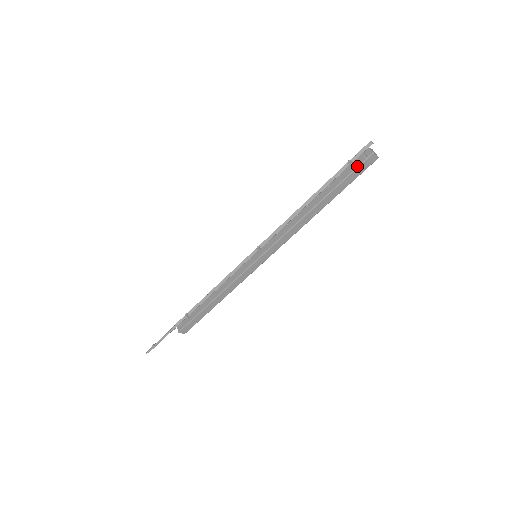
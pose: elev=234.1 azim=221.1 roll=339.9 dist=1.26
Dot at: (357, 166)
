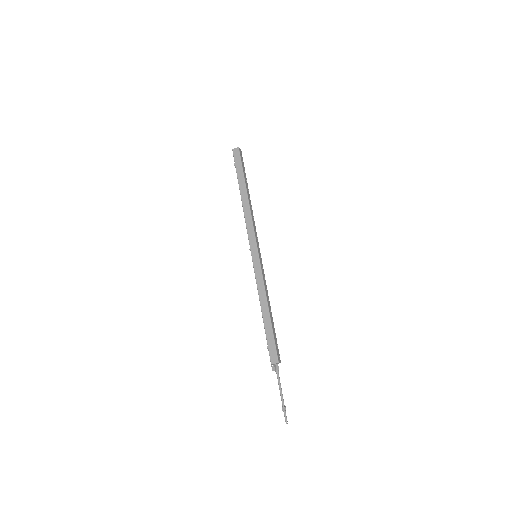
Dot at: (234, 161)
